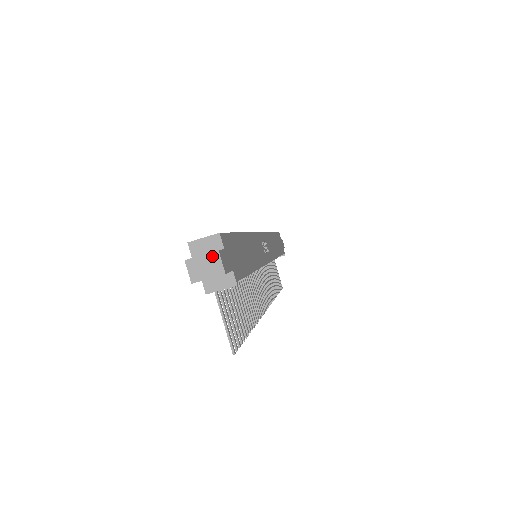
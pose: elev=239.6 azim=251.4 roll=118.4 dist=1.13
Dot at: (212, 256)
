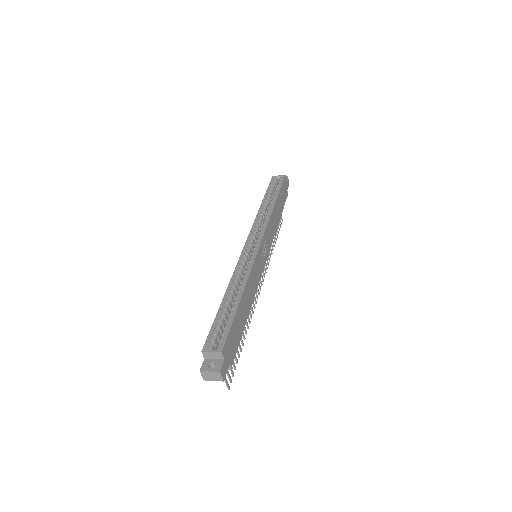
Dot at: (216, 373)
